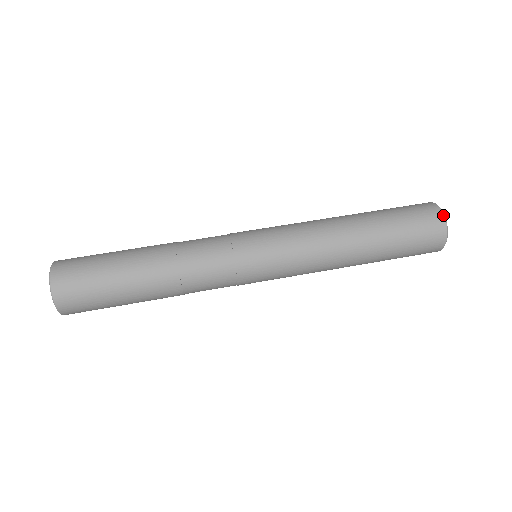
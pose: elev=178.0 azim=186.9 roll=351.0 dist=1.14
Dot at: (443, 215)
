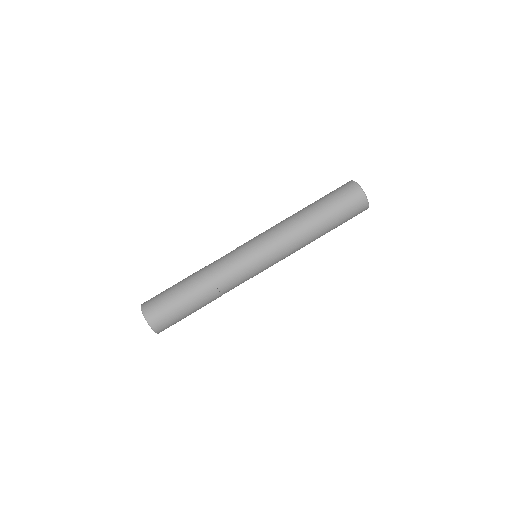
Dot at: (364, 194)
